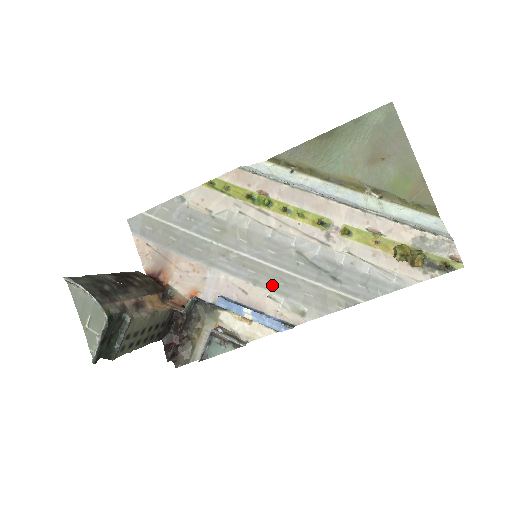
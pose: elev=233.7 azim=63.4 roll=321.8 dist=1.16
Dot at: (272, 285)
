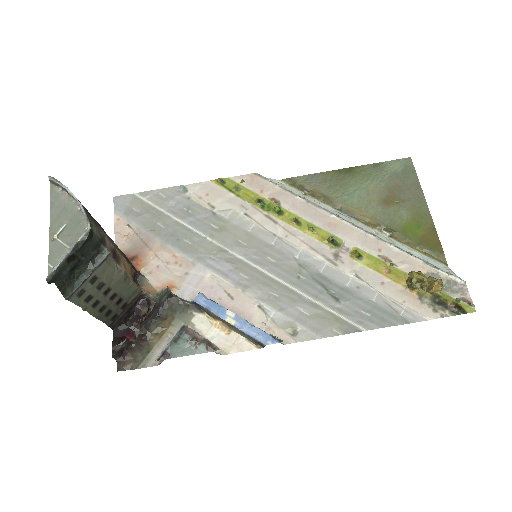
Dot at: (264, 294)
